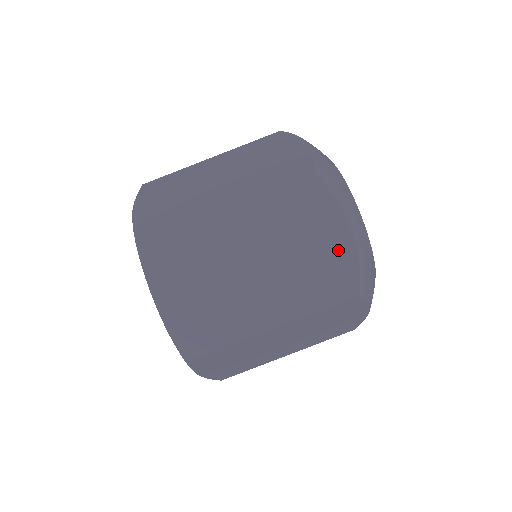
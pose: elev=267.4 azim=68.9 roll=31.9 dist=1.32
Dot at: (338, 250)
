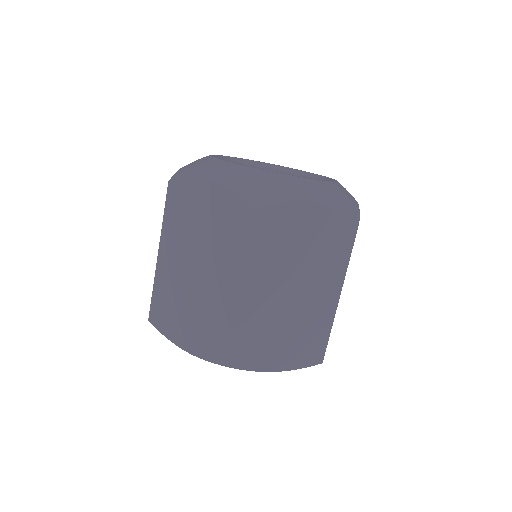
Dot at: (321, 221)
